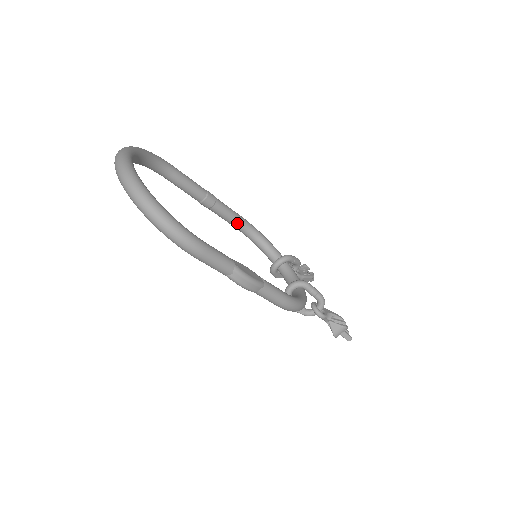
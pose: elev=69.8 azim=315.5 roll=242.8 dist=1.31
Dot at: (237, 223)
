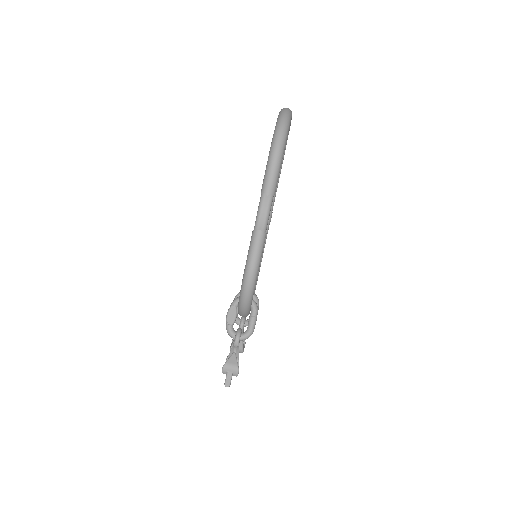
Dot at: occluded
